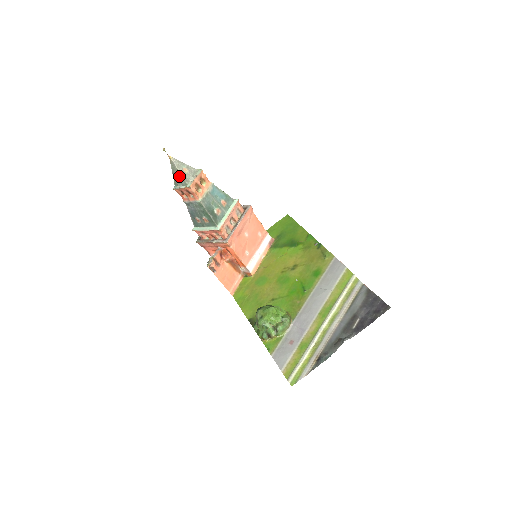
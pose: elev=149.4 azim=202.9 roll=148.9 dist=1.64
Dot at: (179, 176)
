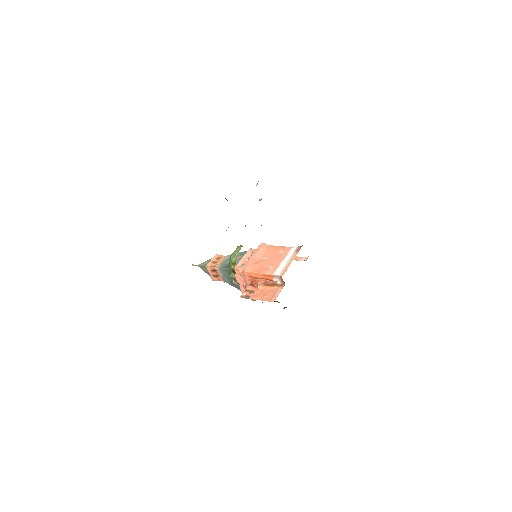
Dot at: (205, 269)
